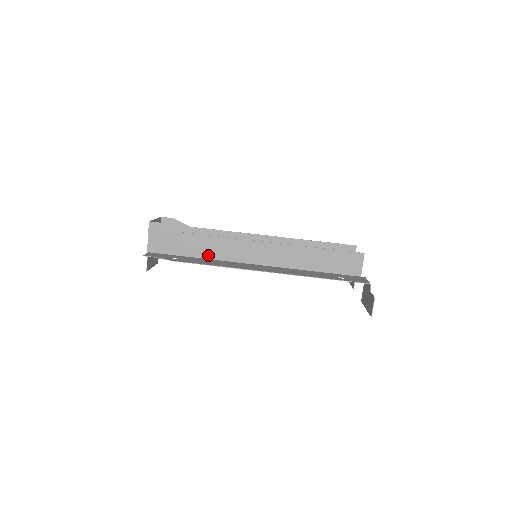
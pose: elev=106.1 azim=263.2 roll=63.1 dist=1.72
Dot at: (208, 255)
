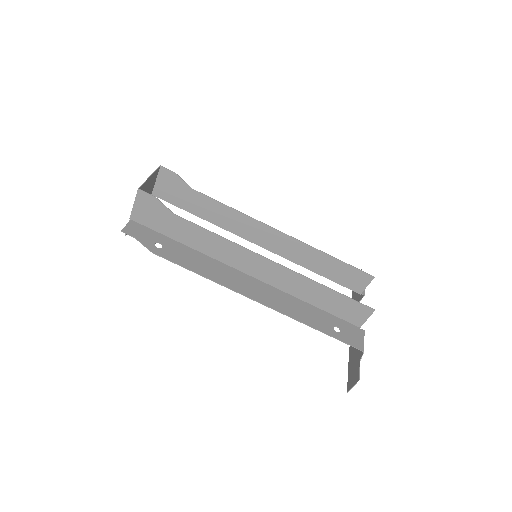
Dot at: (199, 247)
